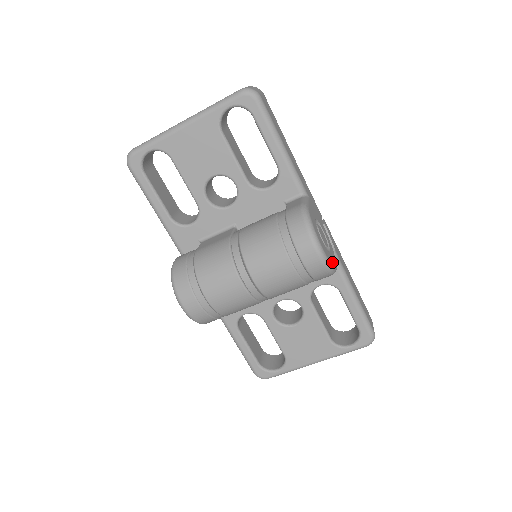
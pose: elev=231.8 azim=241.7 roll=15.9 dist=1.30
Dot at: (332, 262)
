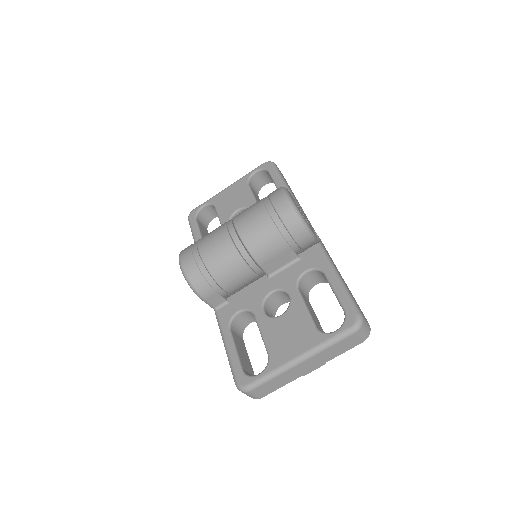
Dot at: (301, 214)
